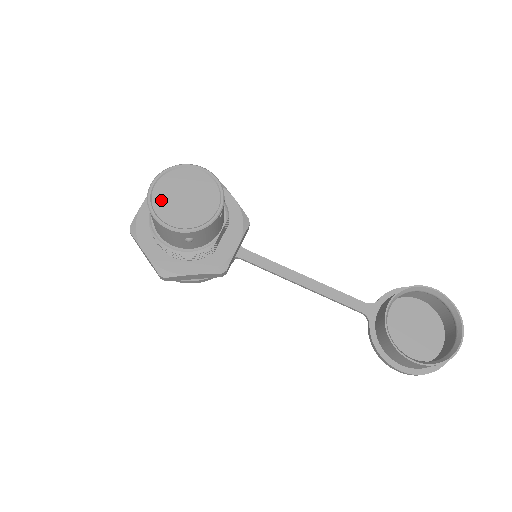
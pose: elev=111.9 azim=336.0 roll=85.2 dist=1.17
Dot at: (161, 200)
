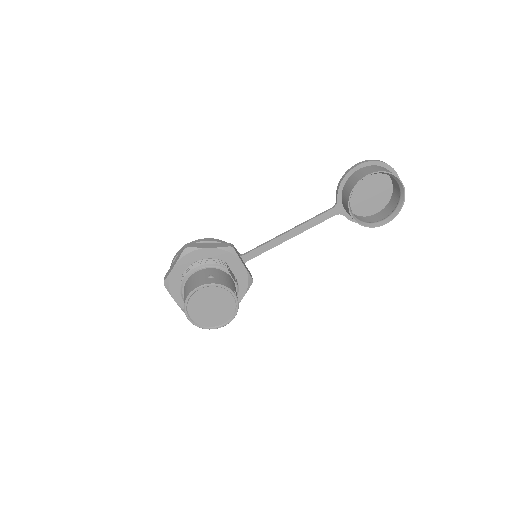
Dot at: (204, 321)
